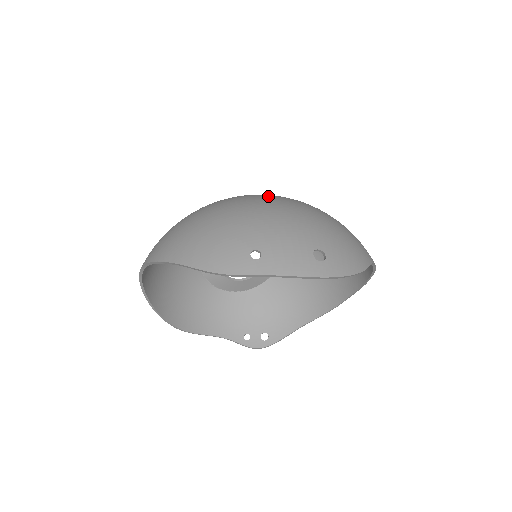
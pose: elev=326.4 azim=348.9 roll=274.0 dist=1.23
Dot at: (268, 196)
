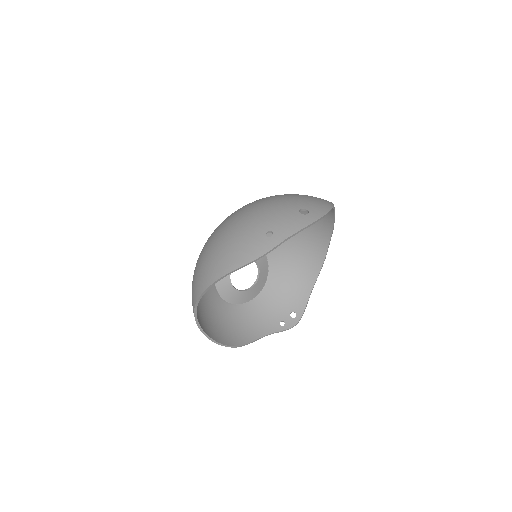
Dot at: (243, 207)
